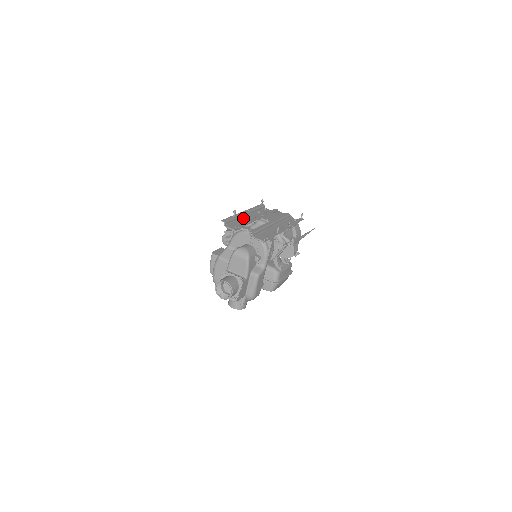
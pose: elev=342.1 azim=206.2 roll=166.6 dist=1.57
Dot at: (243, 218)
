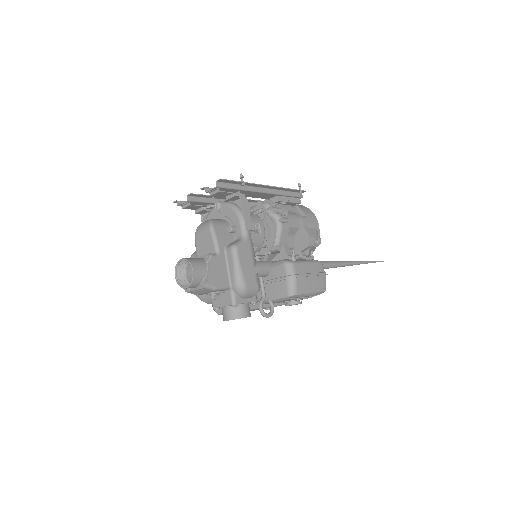
Dot at: occluded
